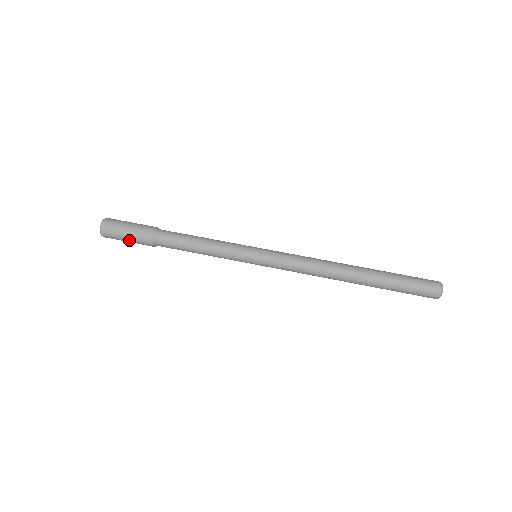
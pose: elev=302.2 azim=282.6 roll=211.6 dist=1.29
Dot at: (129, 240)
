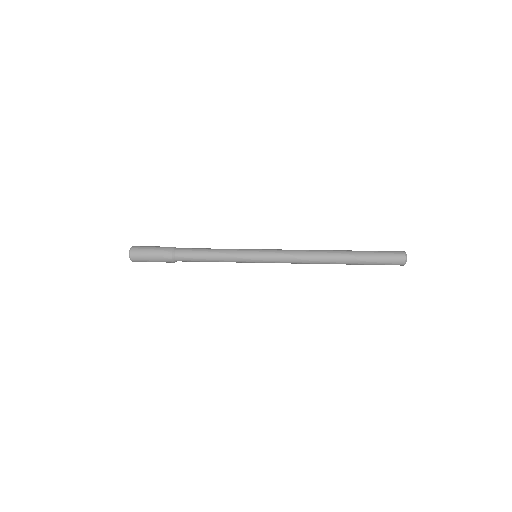
Dot at: (154, 248)
